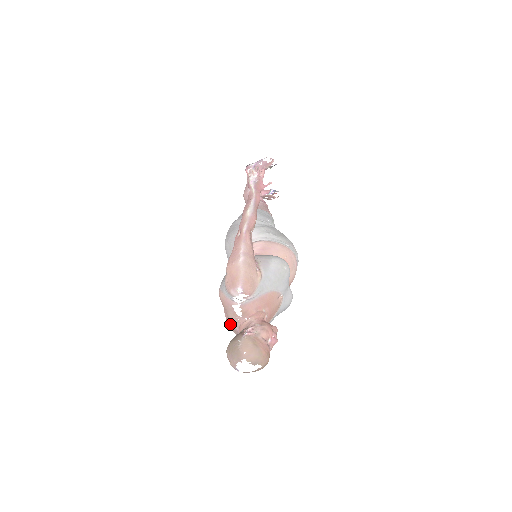
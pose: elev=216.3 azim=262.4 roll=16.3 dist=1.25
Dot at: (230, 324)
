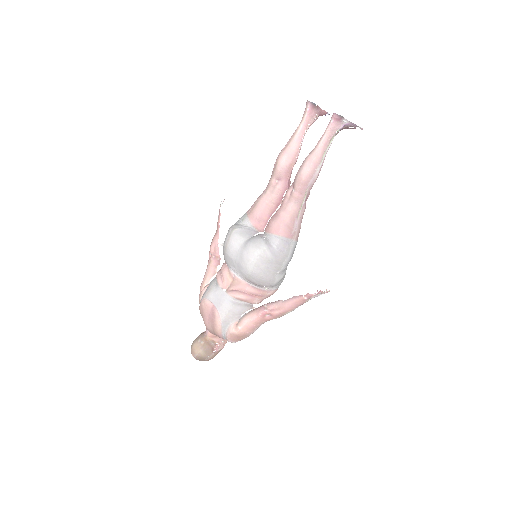
Dot at: (205, 324)
